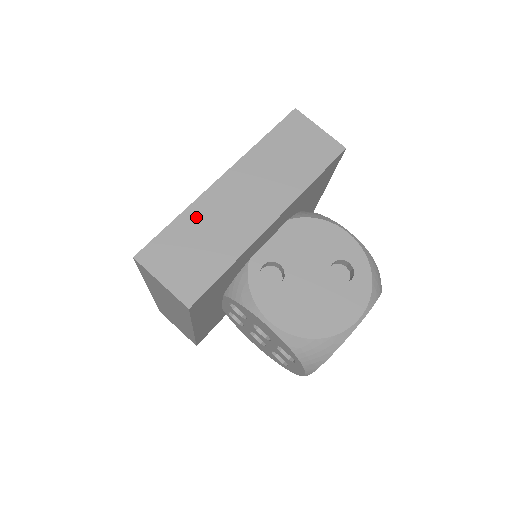
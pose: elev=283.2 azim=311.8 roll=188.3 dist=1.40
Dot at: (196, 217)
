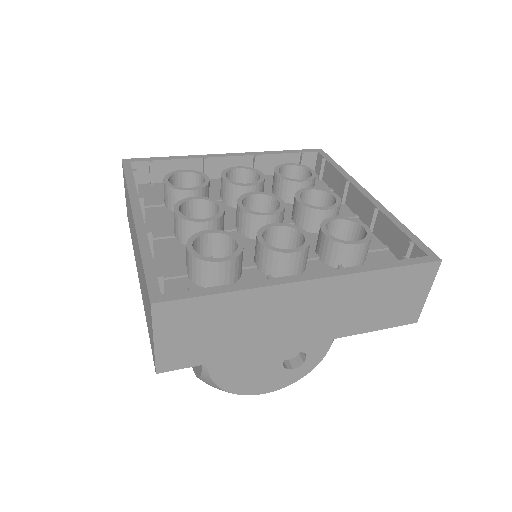
Dot at: (248, 303)
